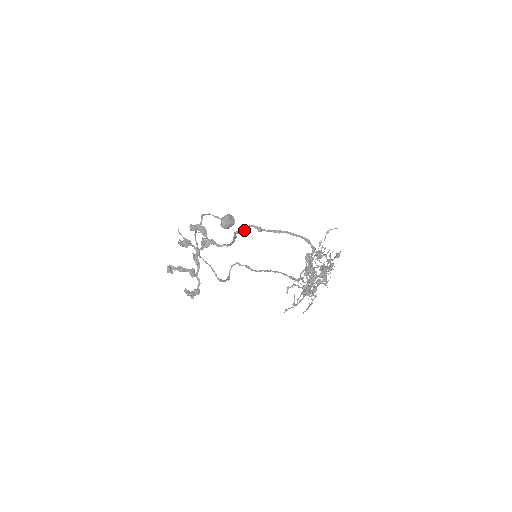
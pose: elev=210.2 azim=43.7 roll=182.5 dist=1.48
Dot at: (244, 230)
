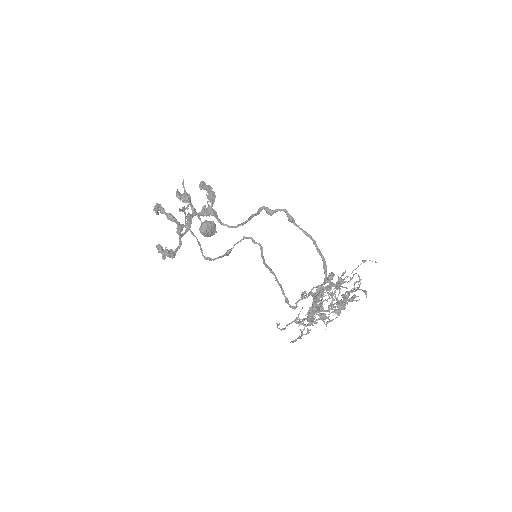
Dot at: (274, 210)
